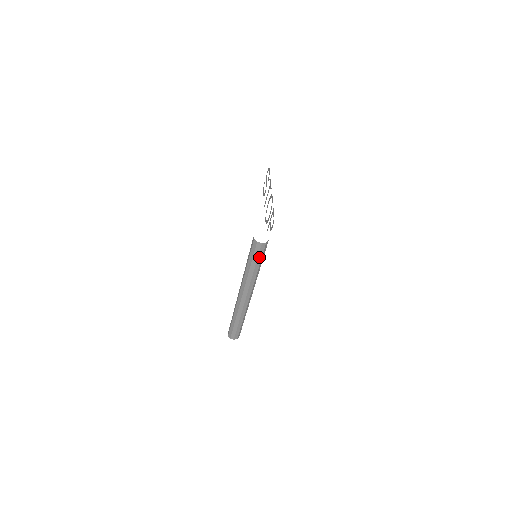
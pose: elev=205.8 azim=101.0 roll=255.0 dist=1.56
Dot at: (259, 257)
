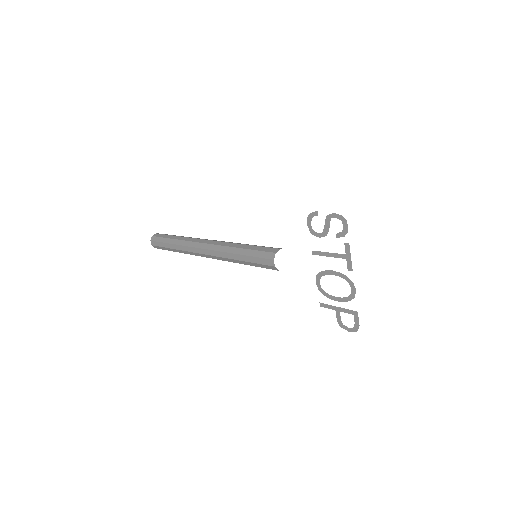
Dot at: occluded
